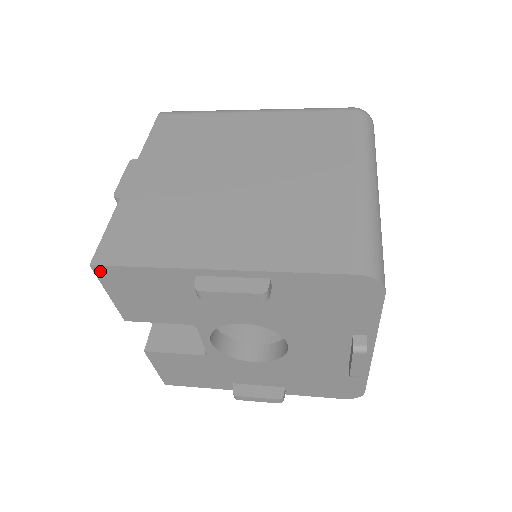
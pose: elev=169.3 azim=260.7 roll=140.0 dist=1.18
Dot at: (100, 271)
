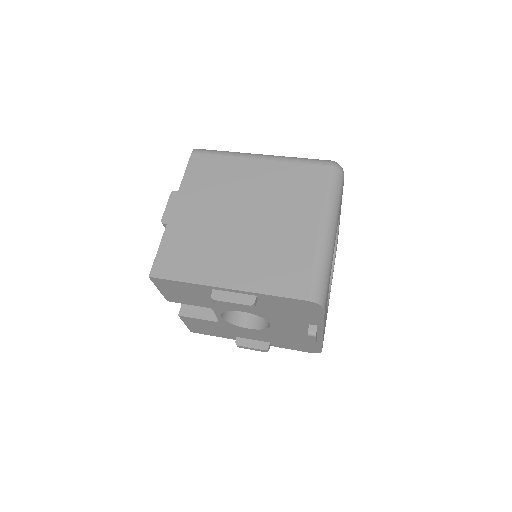
Dot at: (155, 280)
